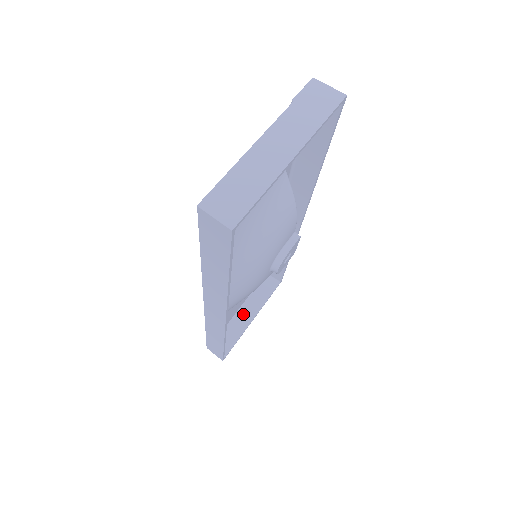
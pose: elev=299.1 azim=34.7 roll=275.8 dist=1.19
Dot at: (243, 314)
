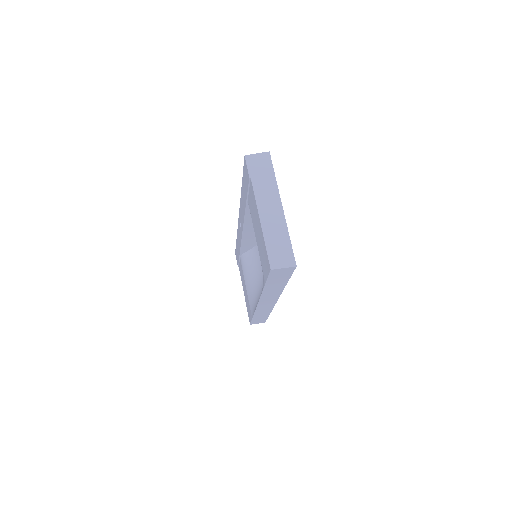
Dot at: occluded
